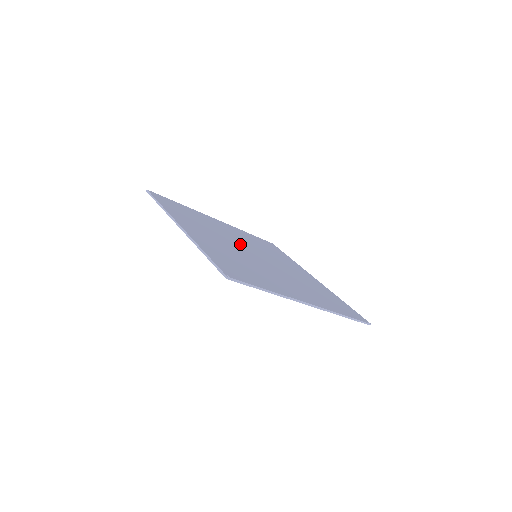
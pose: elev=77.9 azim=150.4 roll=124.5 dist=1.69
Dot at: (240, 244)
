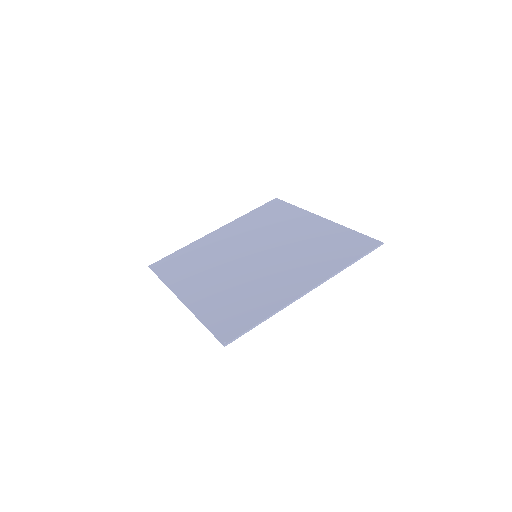
Dot at: (239, 254)
